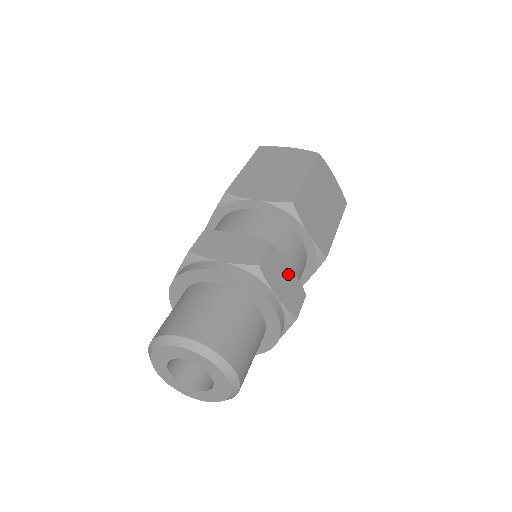
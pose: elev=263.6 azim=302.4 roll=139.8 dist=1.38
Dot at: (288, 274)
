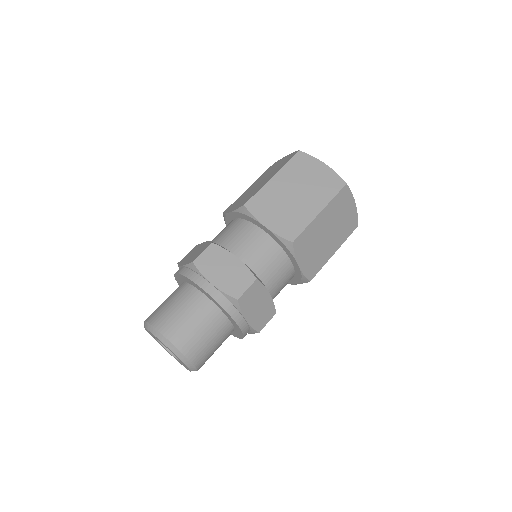
Dot at: occluded
